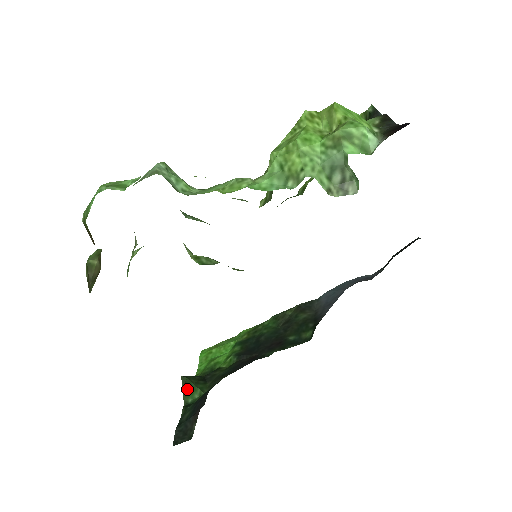
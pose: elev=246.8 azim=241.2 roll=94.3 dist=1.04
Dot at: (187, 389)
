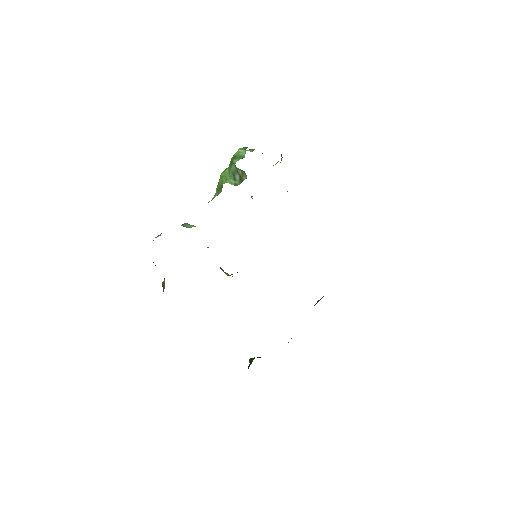
Dot at: (250, 363)
